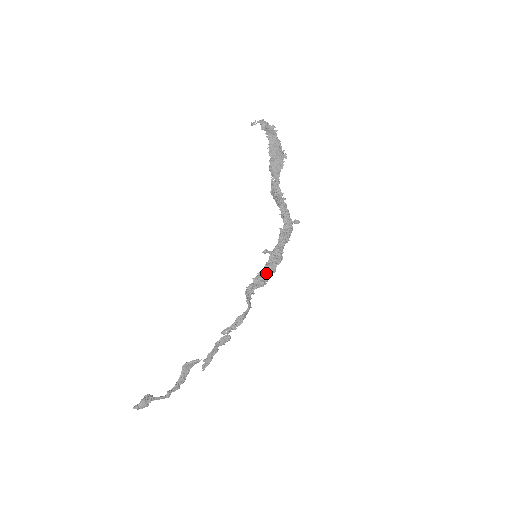
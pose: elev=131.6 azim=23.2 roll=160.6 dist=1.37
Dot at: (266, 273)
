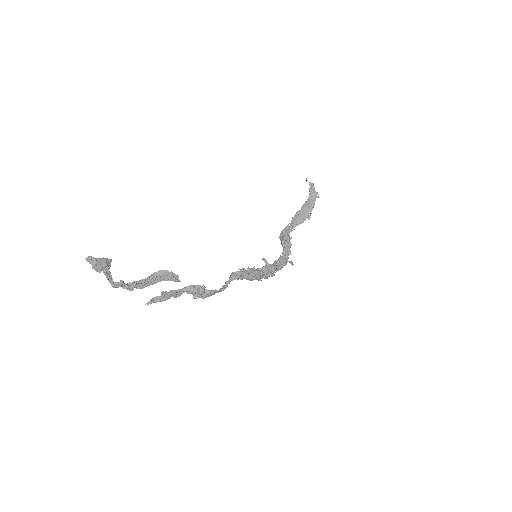
Dot at: (258, 273)
